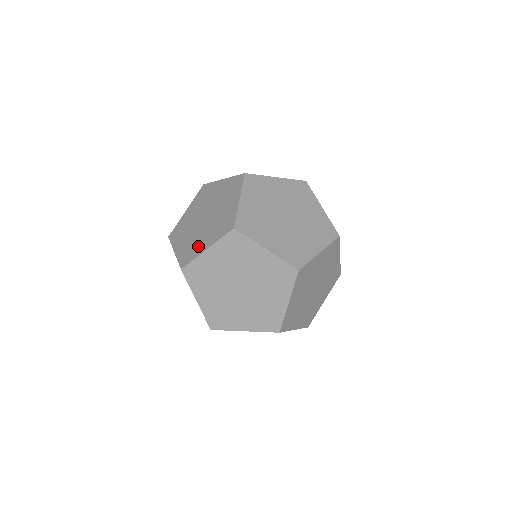
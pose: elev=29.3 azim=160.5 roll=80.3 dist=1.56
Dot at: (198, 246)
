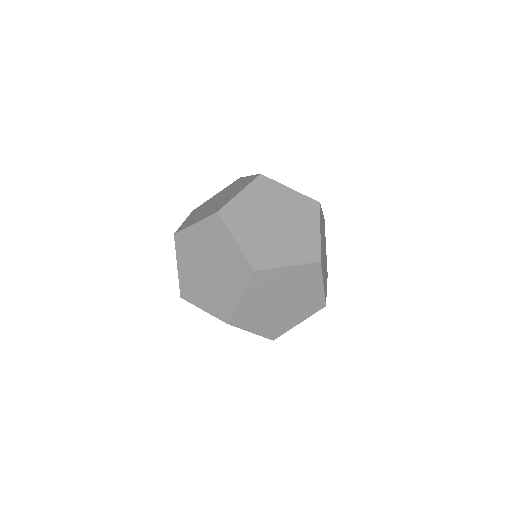
Dot at: (287, 324)
